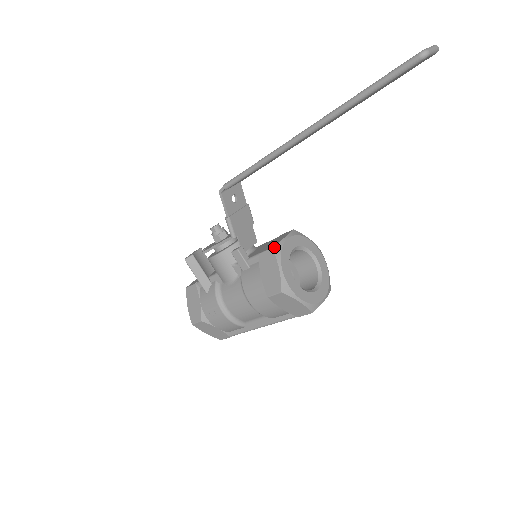
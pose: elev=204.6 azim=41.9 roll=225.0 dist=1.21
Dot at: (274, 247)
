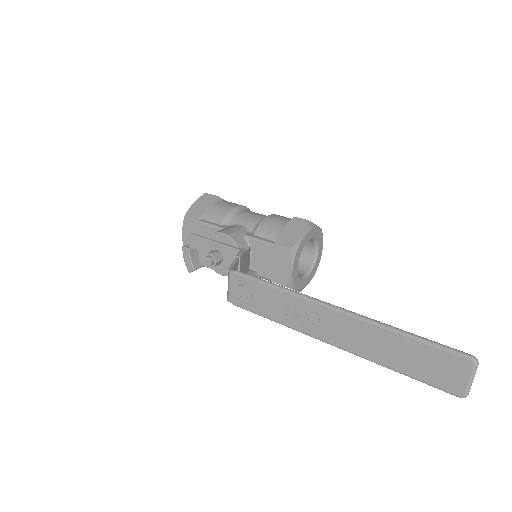
Dot at: (287, 285)
